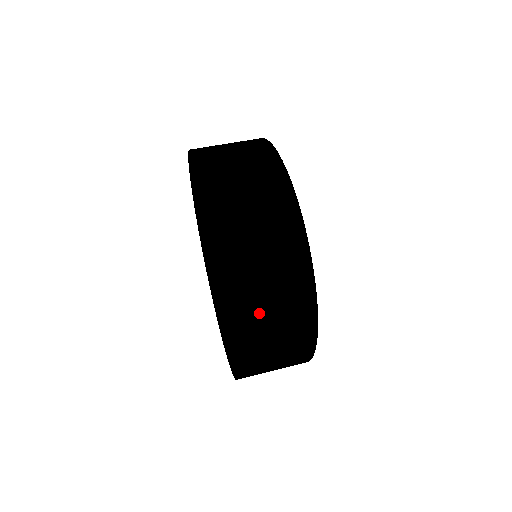
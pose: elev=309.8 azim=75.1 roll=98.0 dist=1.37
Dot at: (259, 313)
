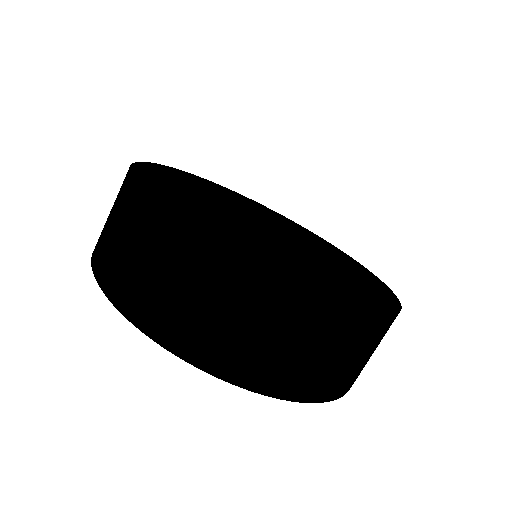
Dot at: (261, 357)
